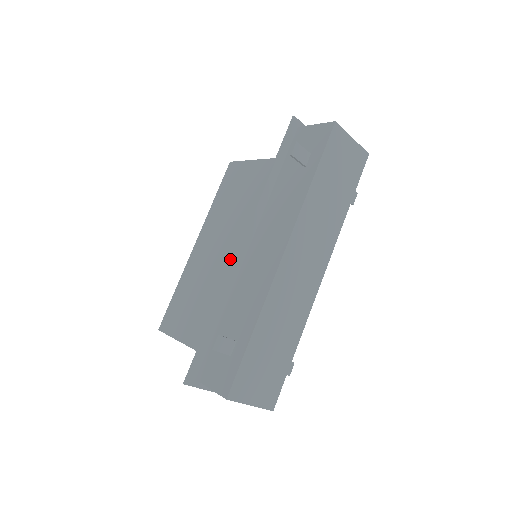
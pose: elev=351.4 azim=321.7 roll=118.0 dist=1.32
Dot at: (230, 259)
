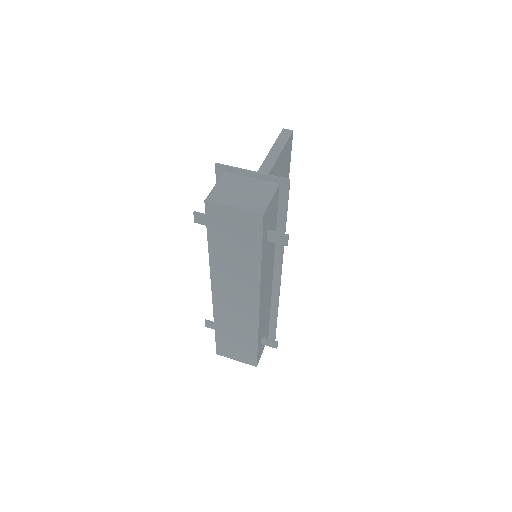
Dot at: occluded
